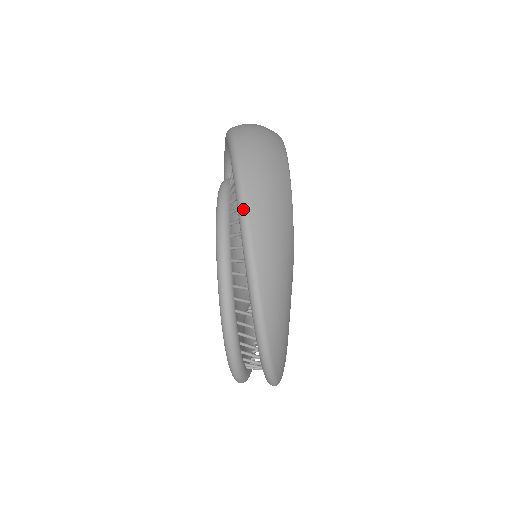
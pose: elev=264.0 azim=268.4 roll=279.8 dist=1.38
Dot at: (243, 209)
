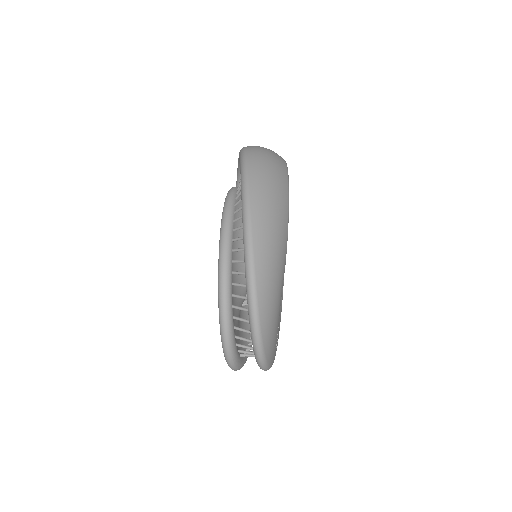
Dot at: (246, 193)
